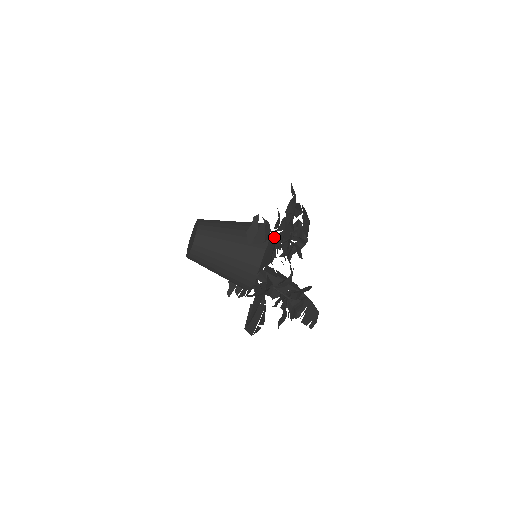
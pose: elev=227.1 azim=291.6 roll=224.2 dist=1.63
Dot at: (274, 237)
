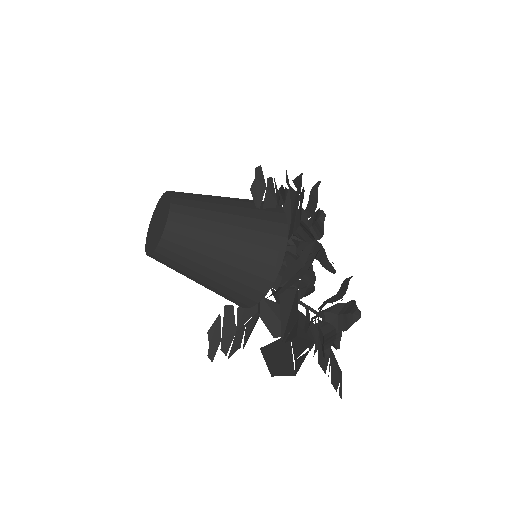
Dot at: (301, 174)
